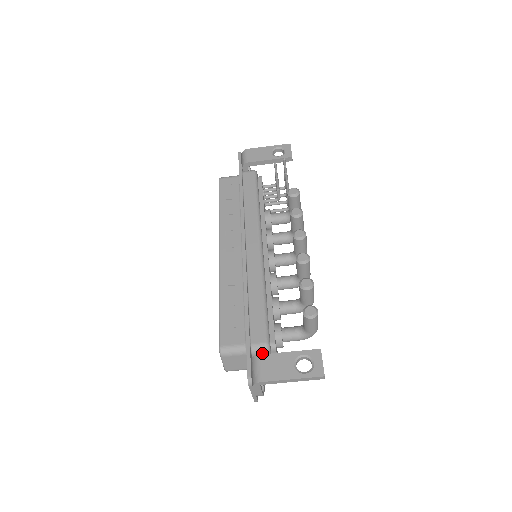
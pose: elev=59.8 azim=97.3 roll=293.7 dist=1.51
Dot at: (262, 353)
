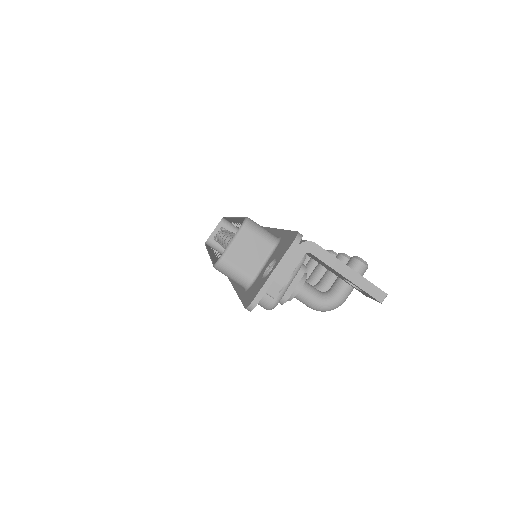
Dot at: occluded
